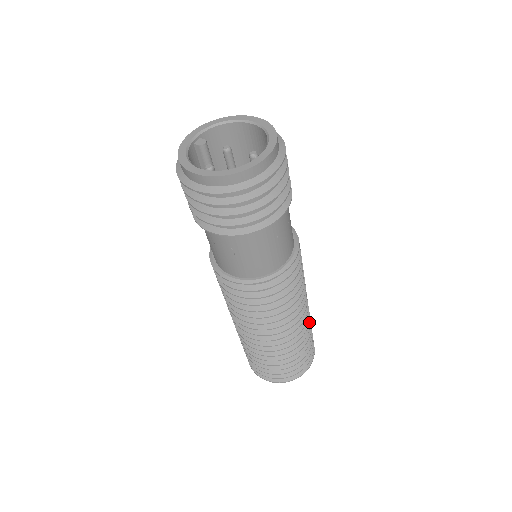
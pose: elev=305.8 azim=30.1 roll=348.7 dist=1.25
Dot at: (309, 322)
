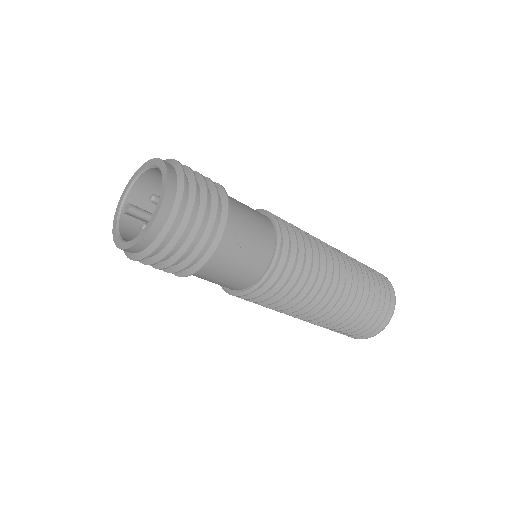
Dot at: (361, 275)
